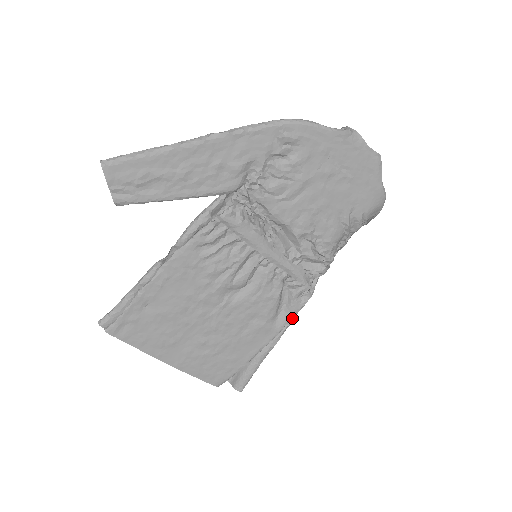
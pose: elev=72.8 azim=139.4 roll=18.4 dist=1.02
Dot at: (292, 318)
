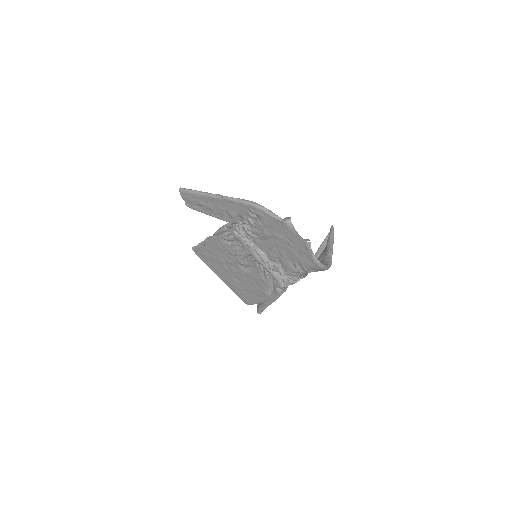
Dot at: (277, 296)
